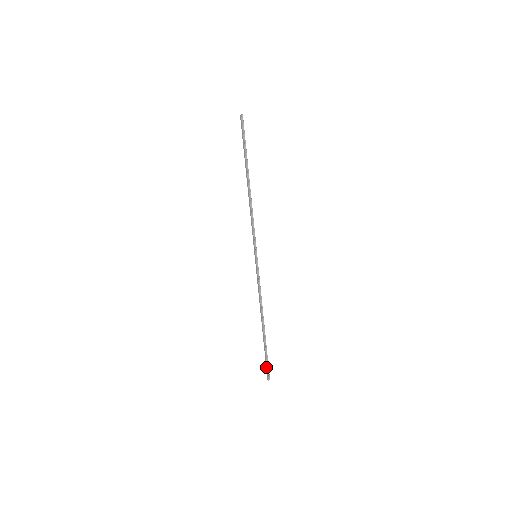
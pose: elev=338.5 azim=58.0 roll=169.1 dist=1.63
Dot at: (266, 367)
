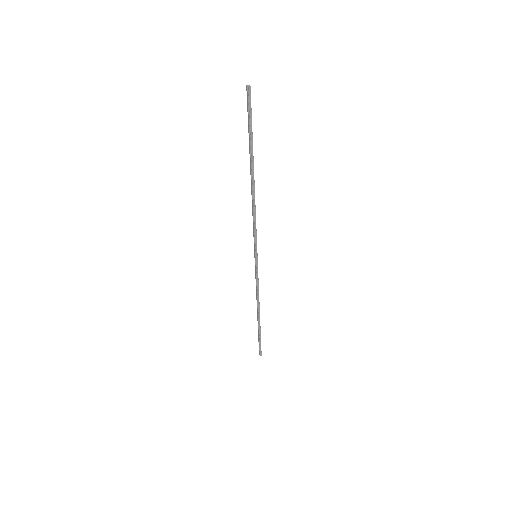
Dot at: occluded
